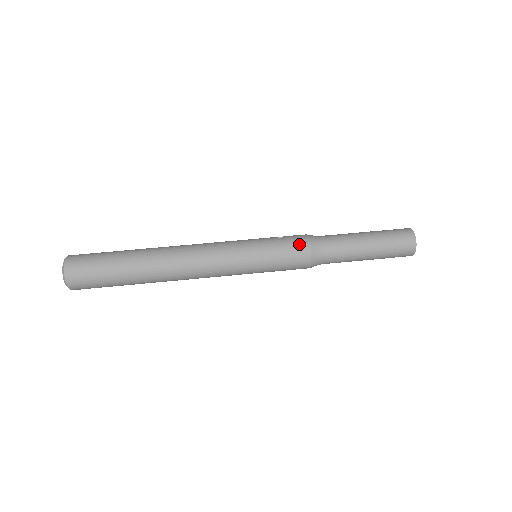
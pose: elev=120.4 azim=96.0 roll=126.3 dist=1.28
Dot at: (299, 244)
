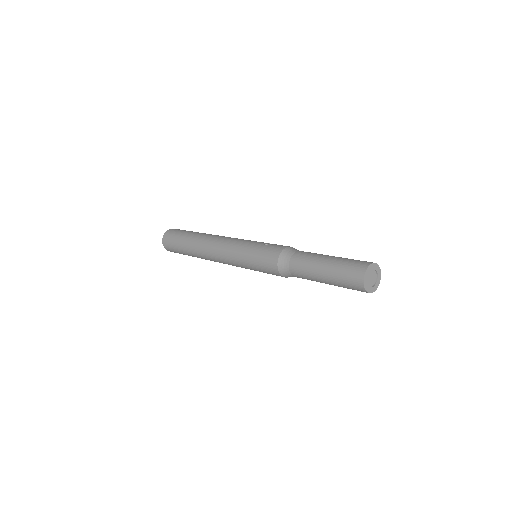
Dot at: (272, 254)
